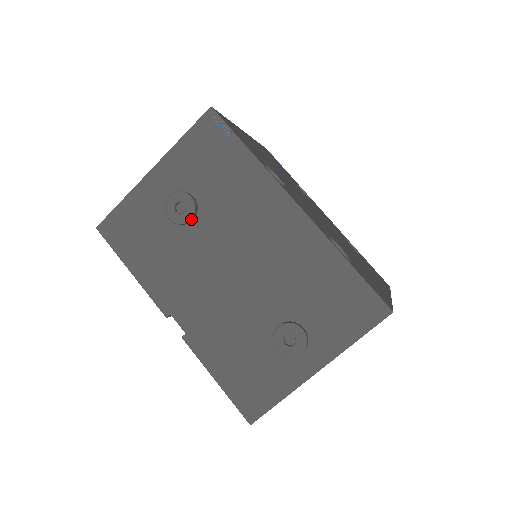
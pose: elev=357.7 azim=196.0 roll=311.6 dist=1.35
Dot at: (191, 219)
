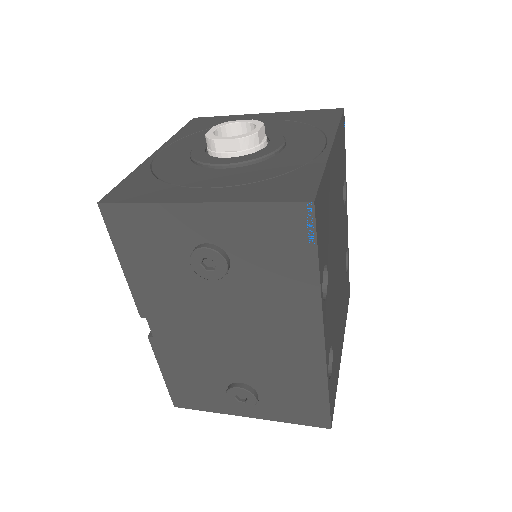
Dot at: (214, 279)
